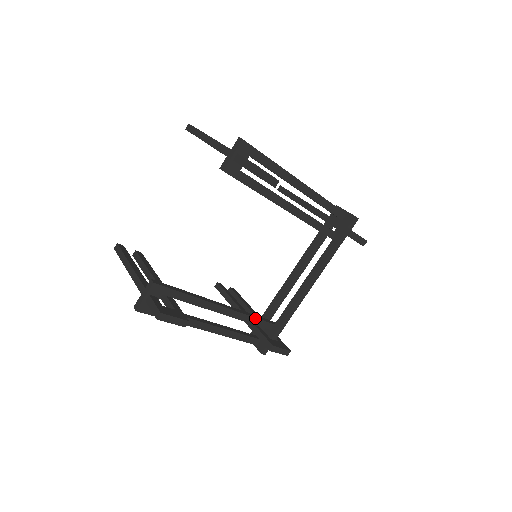
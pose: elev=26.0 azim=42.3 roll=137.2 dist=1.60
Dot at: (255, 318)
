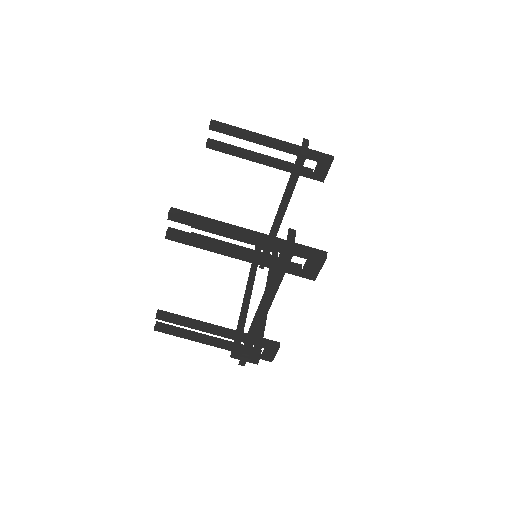
Dot at: occluded
